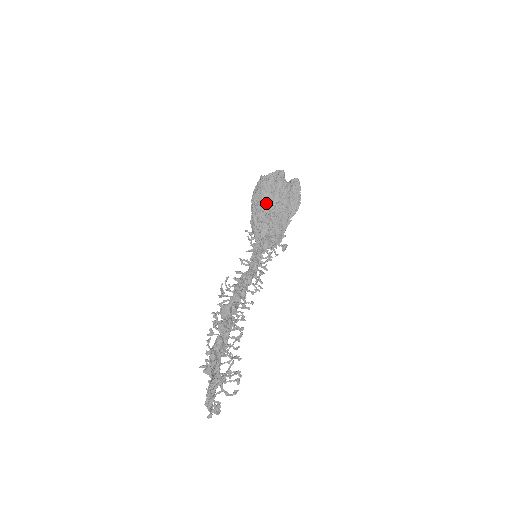
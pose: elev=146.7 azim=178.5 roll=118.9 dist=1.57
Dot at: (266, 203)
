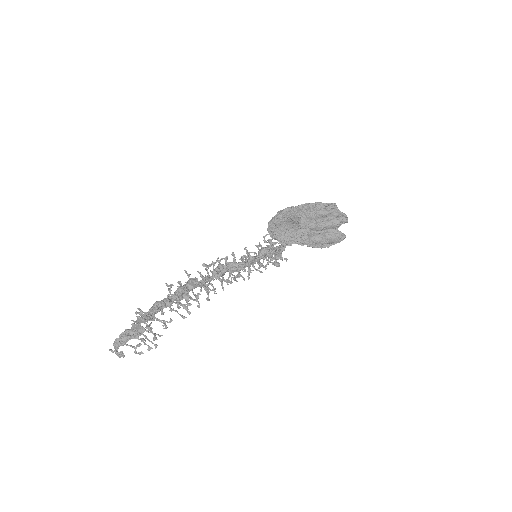
Dot at: (310, 221)
